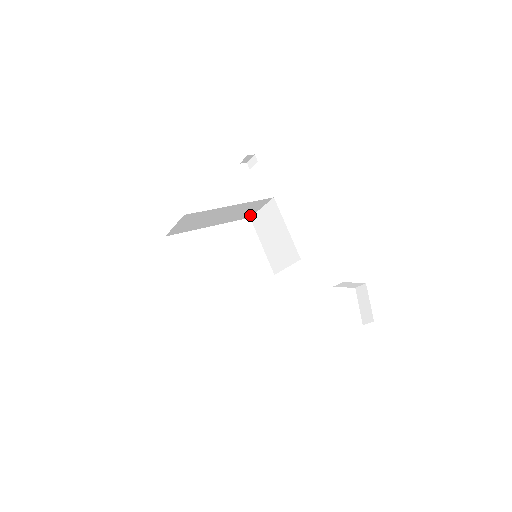
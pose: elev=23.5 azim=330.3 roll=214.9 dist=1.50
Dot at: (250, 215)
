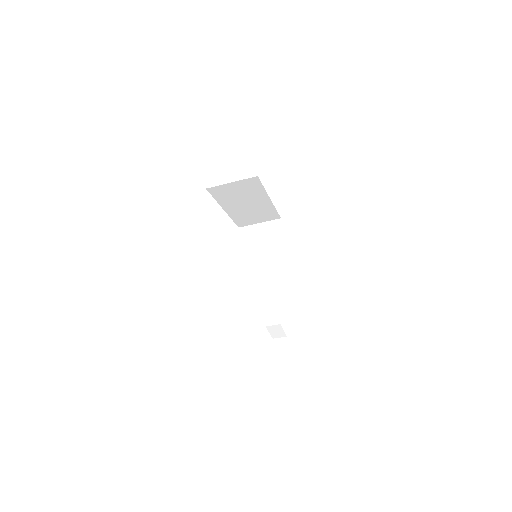
Dot at: (244, 224)
